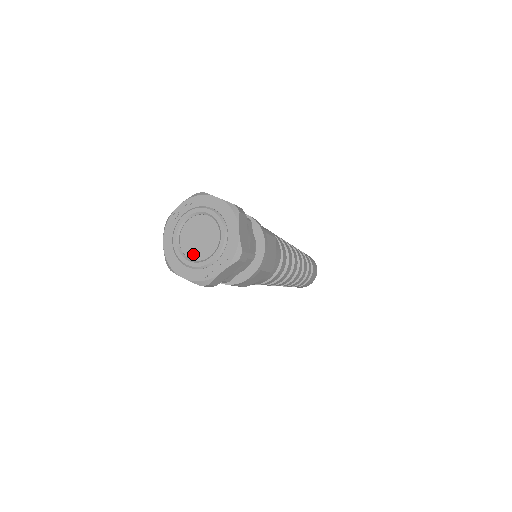
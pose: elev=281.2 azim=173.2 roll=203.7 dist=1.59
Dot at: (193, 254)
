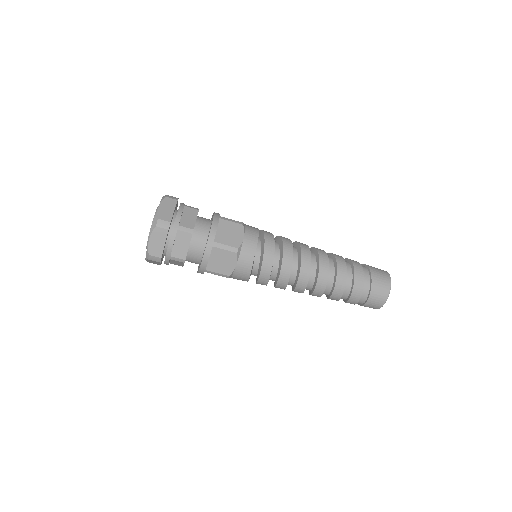
Dot at: occluded
